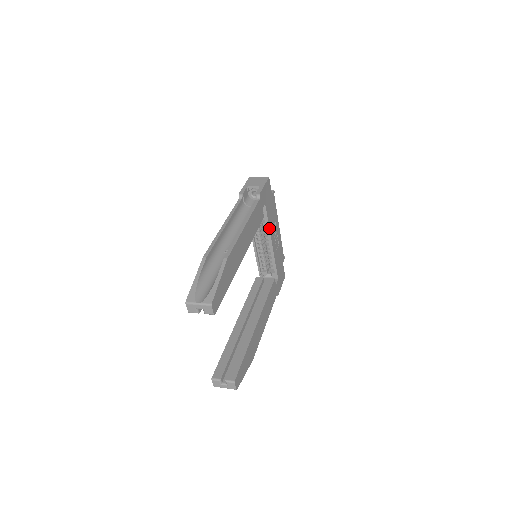
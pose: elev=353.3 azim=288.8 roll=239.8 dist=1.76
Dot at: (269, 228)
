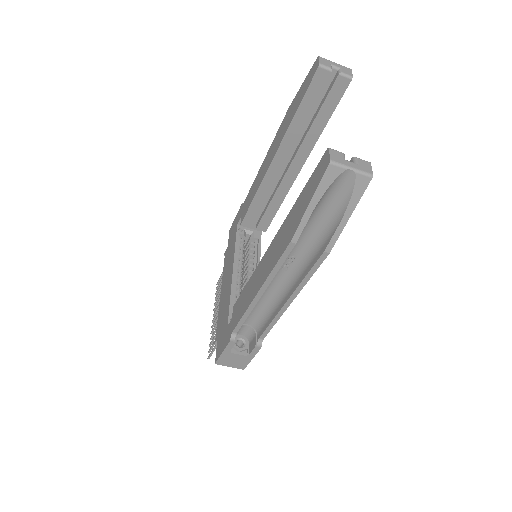
Dot at: occluded
